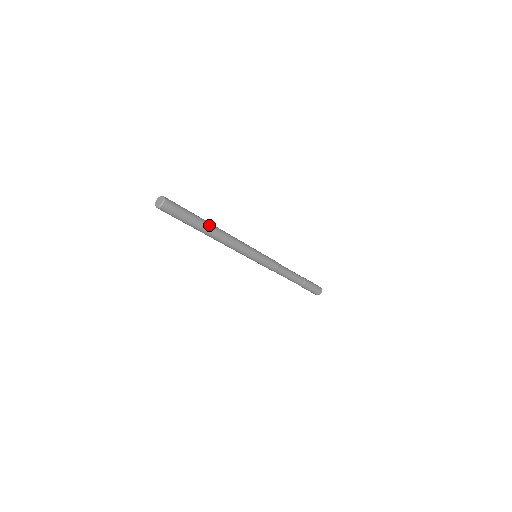
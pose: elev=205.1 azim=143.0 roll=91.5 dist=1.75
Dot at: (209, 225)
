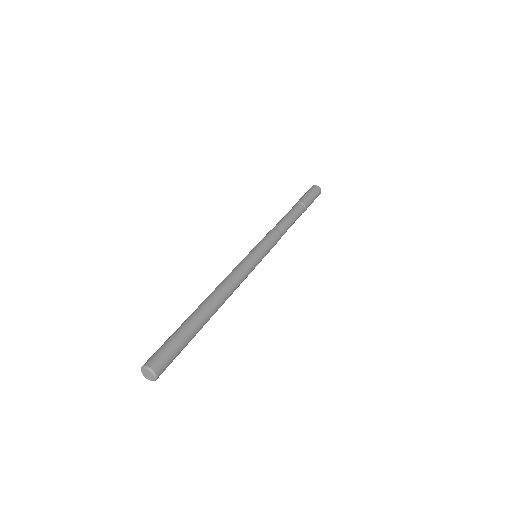
Dot at: (208, 319)
